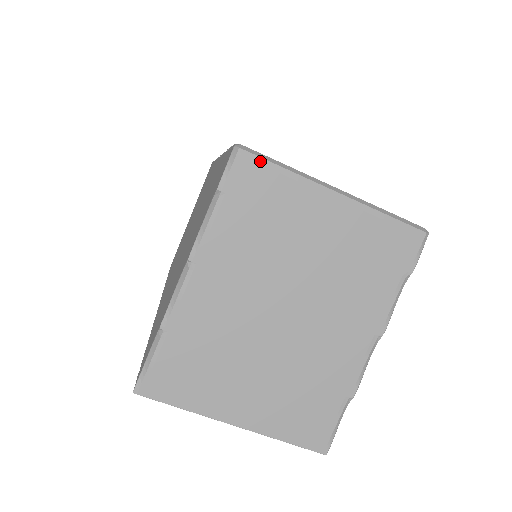
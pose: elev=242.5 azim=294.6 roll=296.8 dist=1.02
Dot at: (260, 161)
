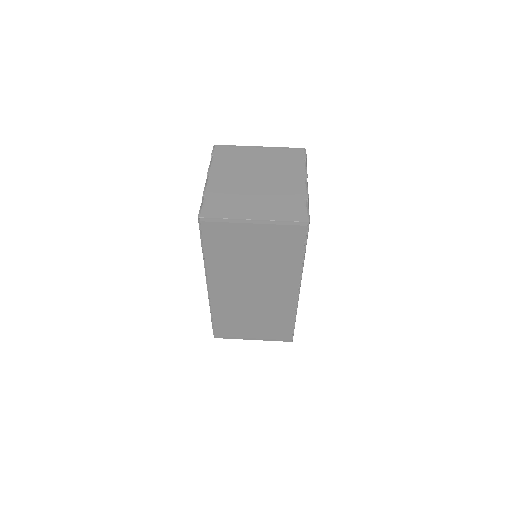
Dot at: (225, 146)
